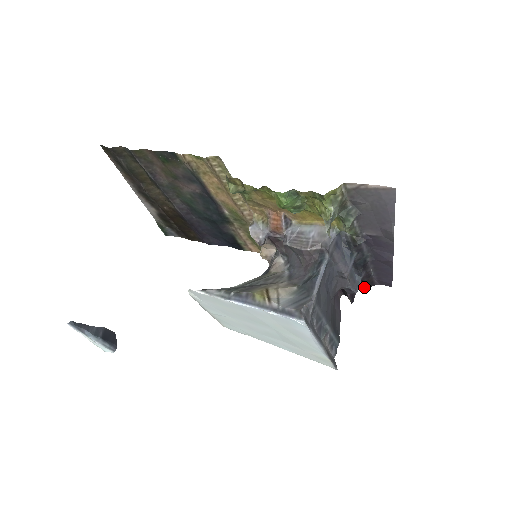
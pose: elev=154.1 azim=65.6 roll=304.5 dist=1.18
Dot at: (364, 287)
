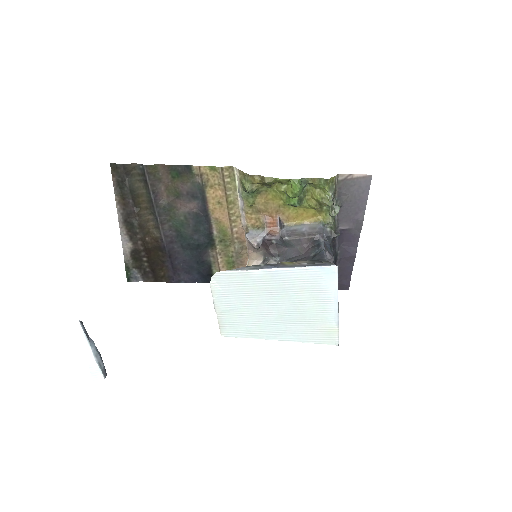
Dot at: occluded
